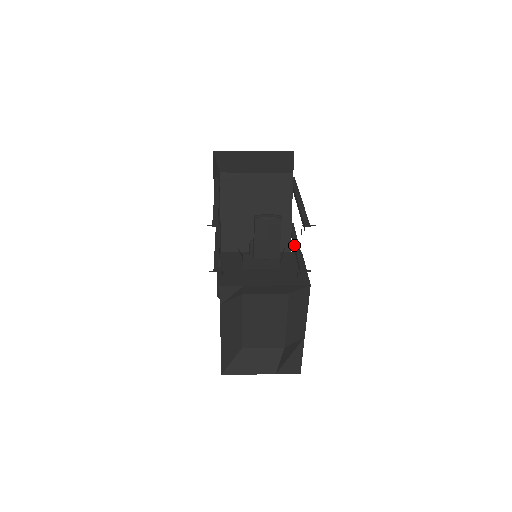
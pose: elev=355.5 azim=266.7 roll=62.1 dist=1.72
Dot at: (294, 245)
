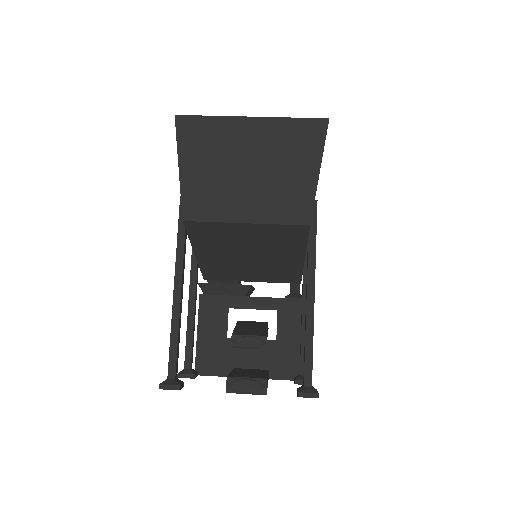
Dot at: occluded
